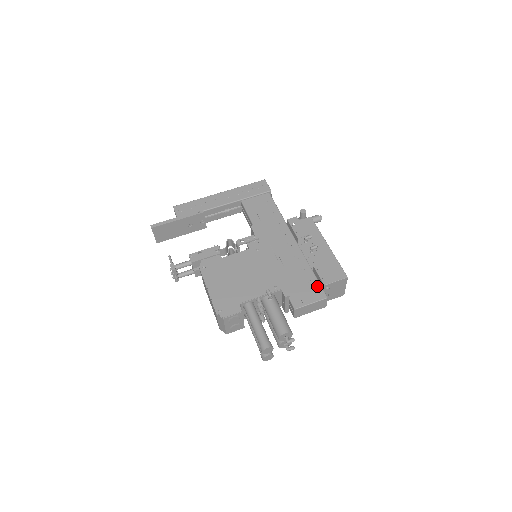
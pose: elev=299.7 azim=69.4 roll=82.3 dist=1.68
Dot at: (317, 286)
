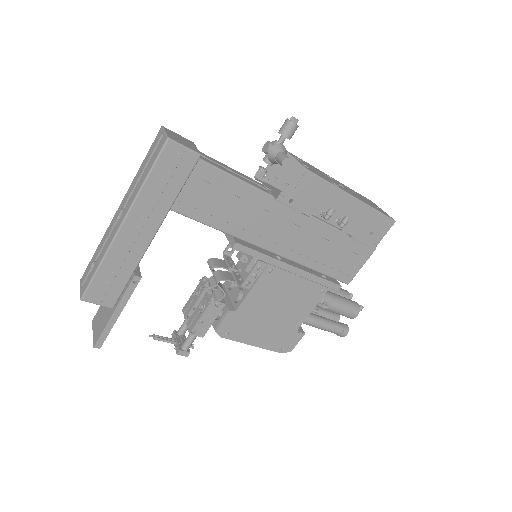
Dot at: (359, 247)
